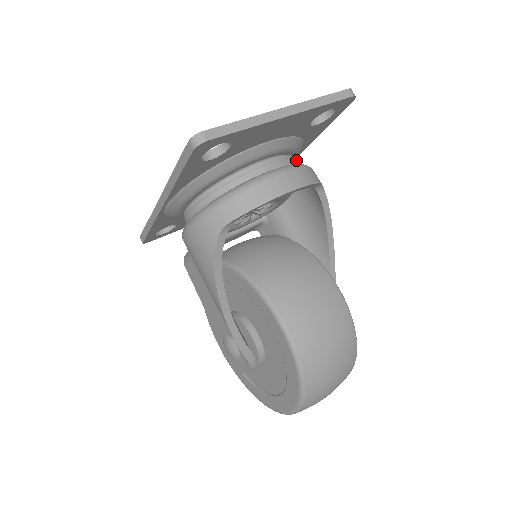
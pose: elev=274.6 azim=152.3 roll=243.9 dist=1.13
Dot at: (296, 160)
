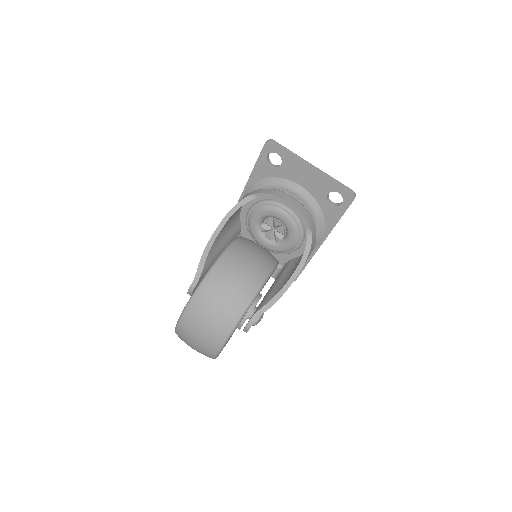
Dot at: occluded
